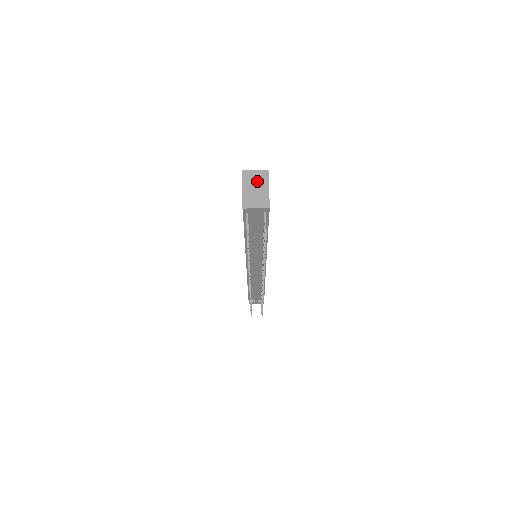
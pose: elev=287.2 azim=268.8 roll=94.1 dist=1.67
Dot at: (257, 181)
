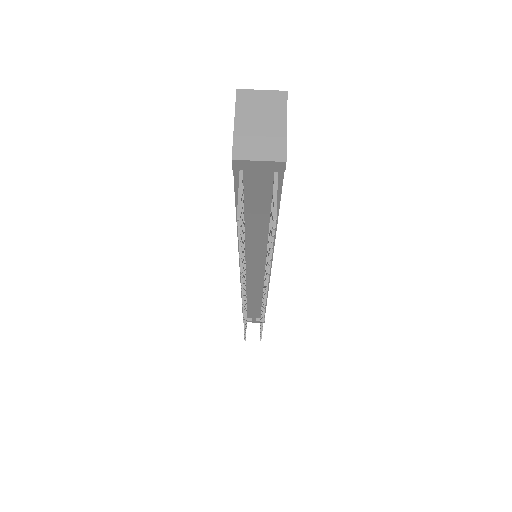
Dot at: (264, 110)
